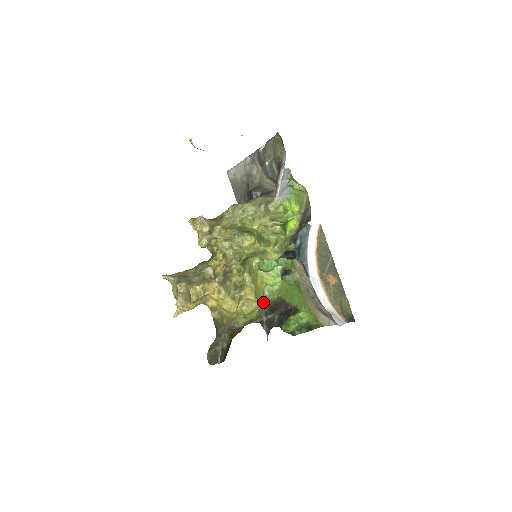
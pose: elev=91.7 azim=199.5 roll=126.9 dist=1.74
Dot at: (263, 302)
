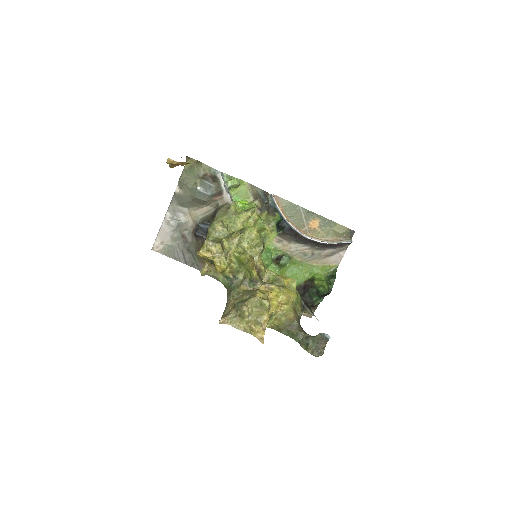
Dot at: occluded
